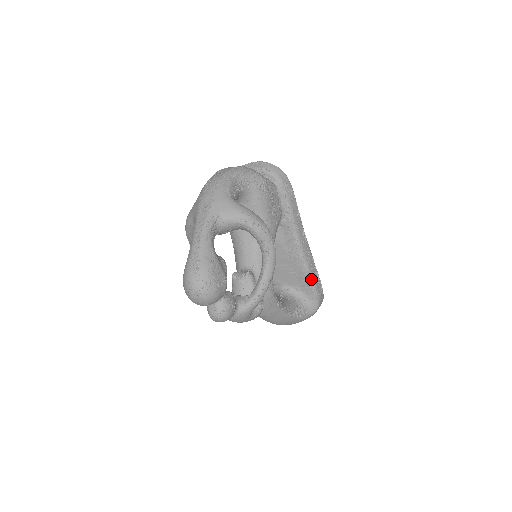
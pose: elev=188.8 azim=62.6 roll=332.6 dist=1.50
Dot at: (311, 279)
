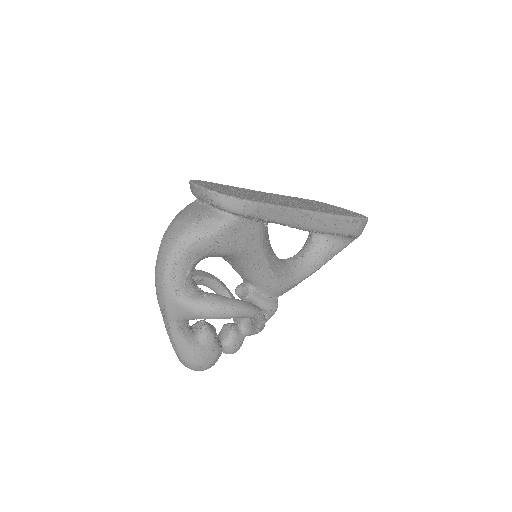
Dot at: (336, 234)
